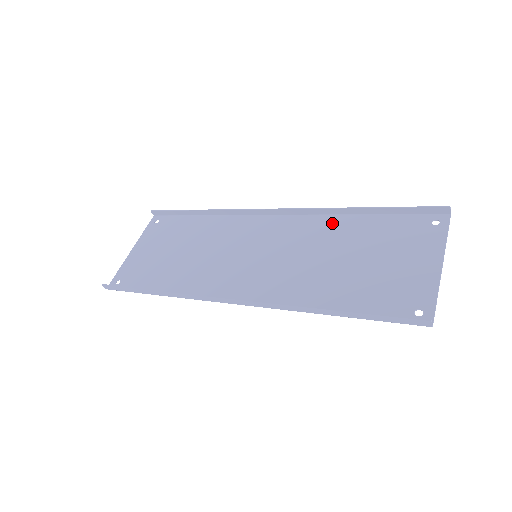
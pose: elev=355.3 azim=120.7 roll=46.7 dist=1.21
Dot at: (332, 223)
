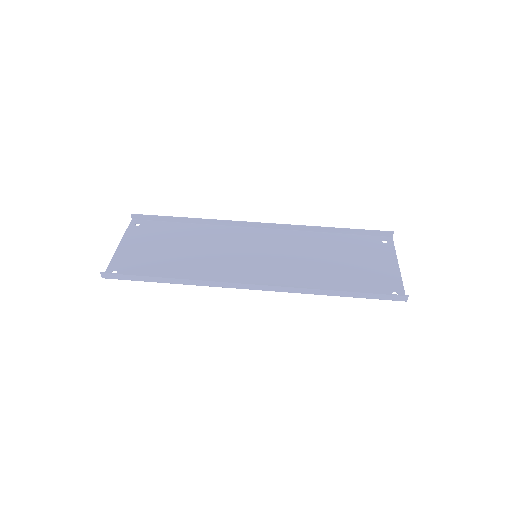
Dot at: (311, 237)
